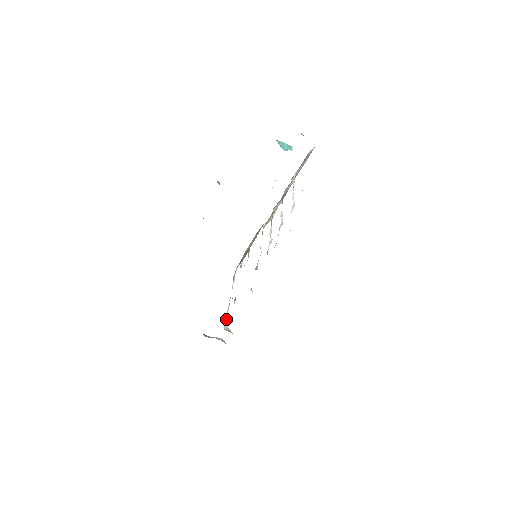
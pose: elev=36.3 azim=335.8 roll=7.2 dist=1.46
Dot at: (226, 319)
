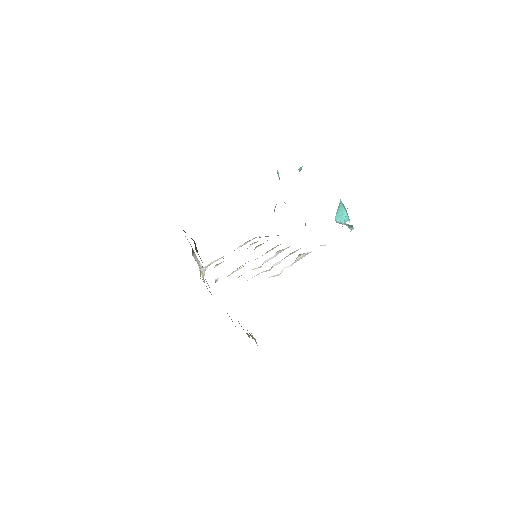
Dot at: (210, 264)
